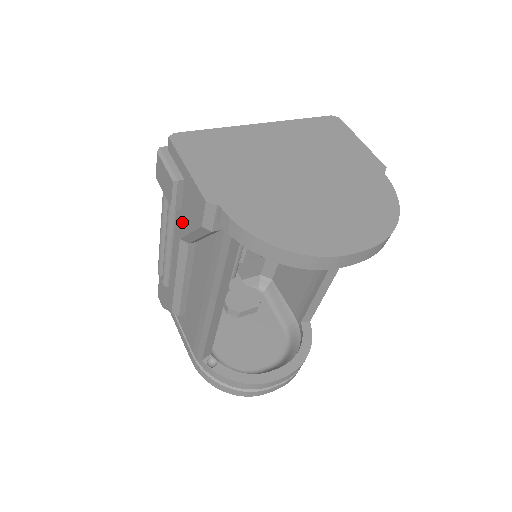
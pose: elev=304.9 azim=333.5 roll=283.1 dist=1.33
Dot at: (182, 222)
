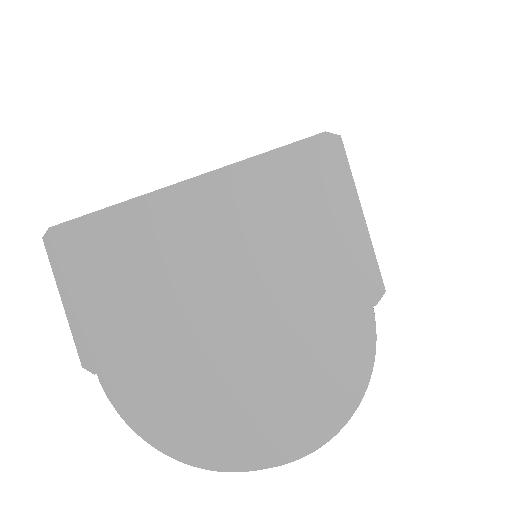
Dot at: occluded
